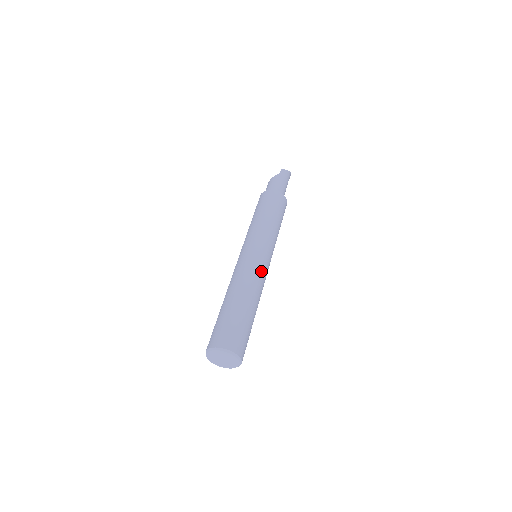
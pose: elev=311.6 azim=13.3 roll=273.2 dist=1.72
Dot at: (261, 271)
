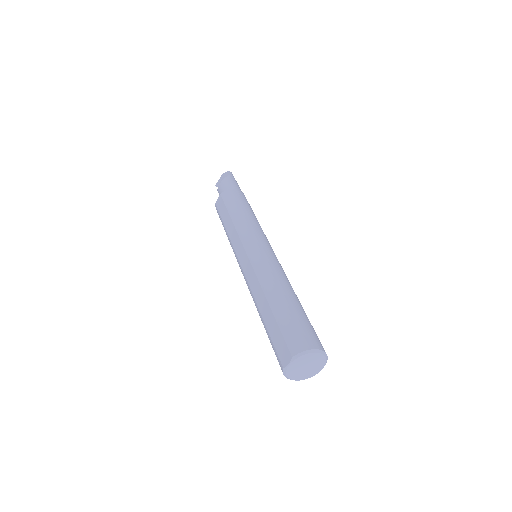
Dot at: occluded
